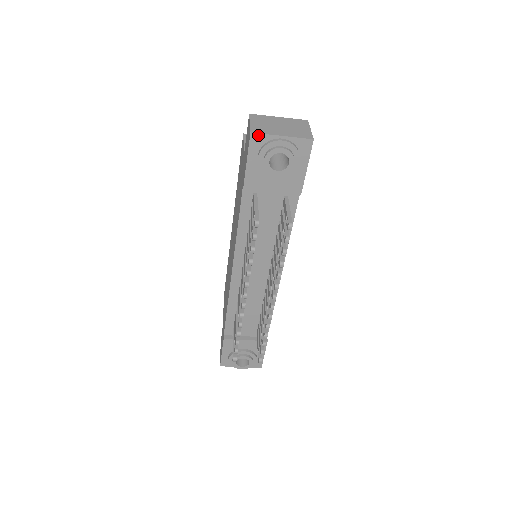
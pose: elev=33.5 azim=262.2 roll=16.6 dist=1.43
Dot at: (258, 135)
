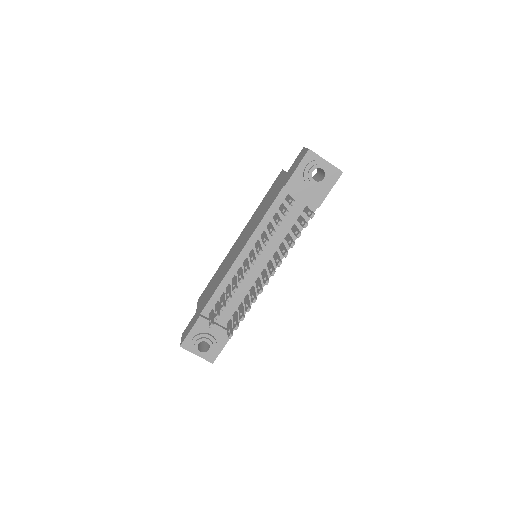
Dot at: (313, 153)
